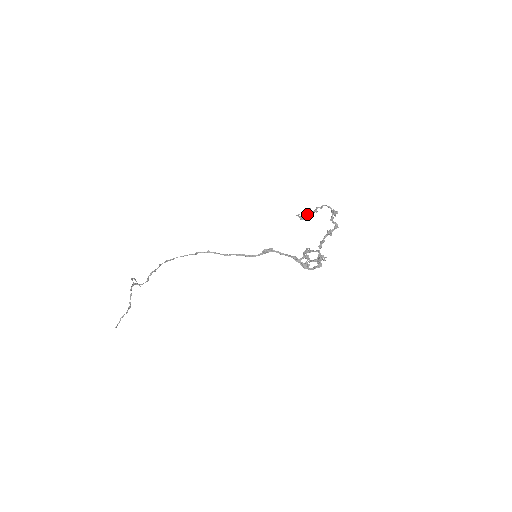
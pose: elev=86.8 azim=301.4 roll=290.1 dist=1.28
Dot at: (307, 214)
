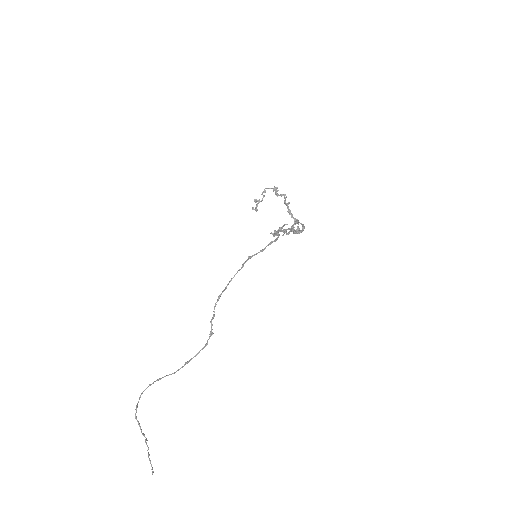
Dot at: (257, 204)
